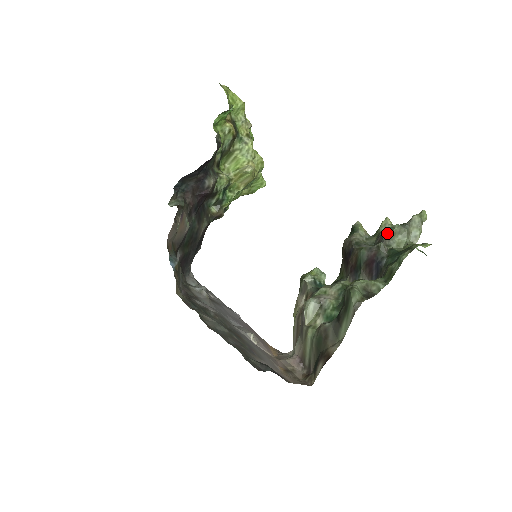
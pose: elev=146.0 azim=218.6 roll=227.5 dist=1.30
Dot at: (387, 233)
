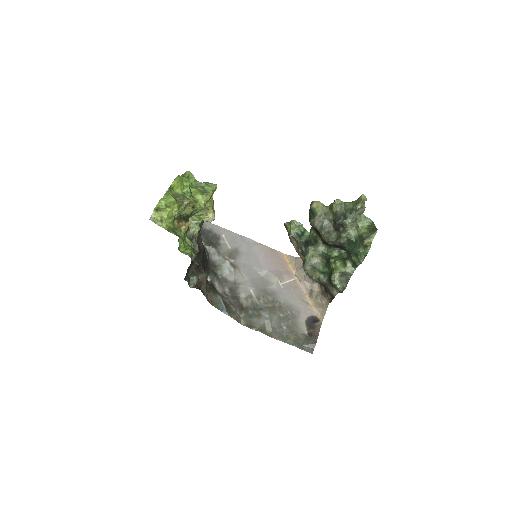
Dot at: (342, 226)
